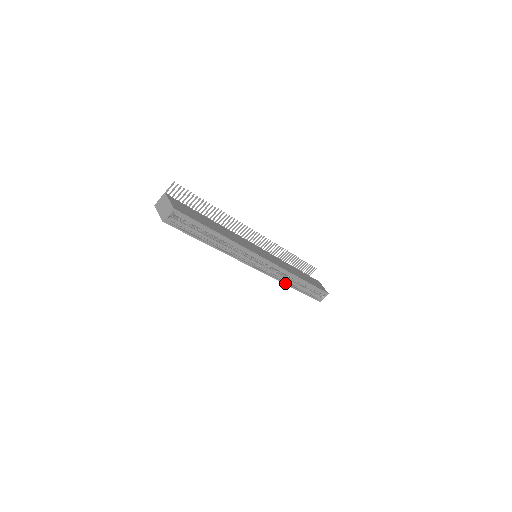
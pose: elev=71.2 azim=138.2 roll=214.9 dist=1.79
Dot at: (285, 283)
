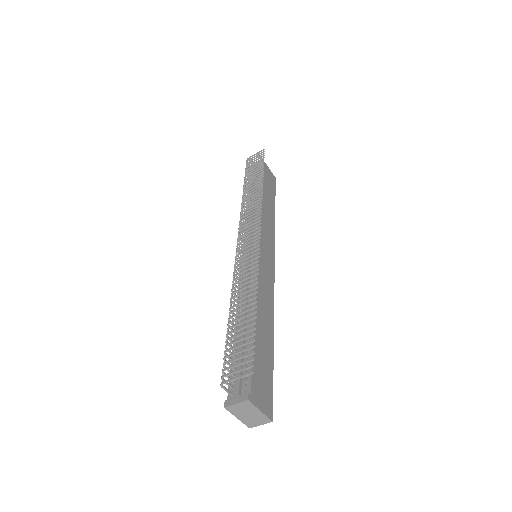
Dot at: occluded
